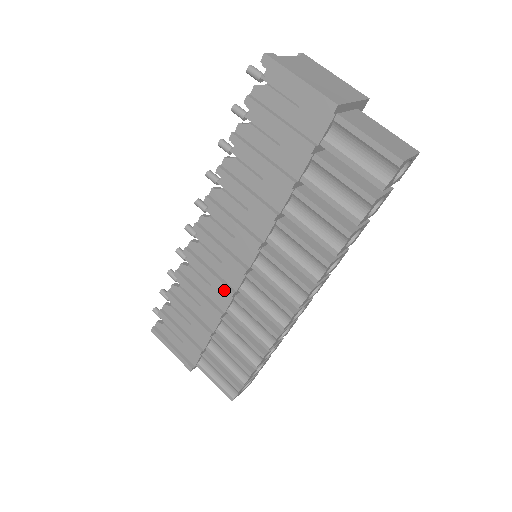
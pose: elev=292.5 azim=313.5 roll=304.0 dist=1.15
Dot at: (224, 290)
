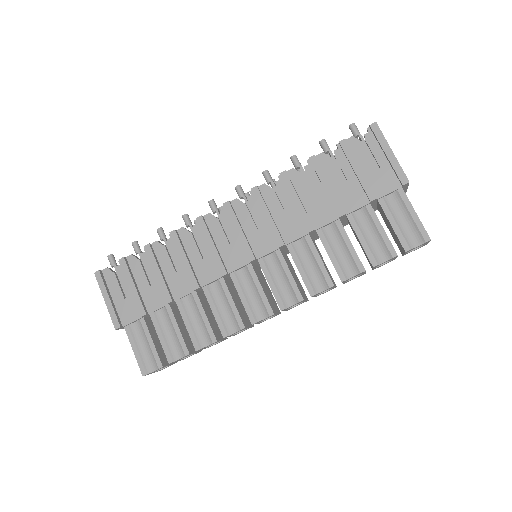
Dot at: (218, 267)
